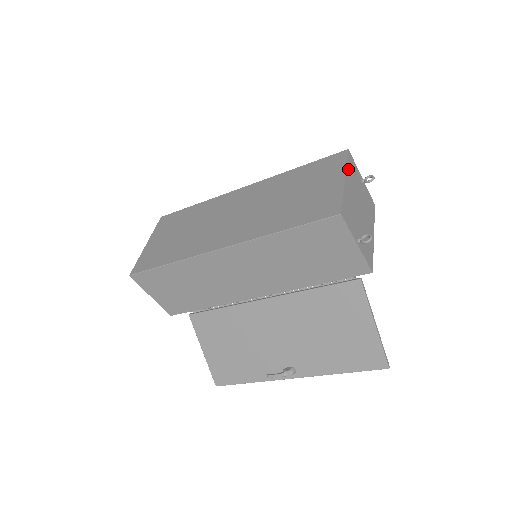
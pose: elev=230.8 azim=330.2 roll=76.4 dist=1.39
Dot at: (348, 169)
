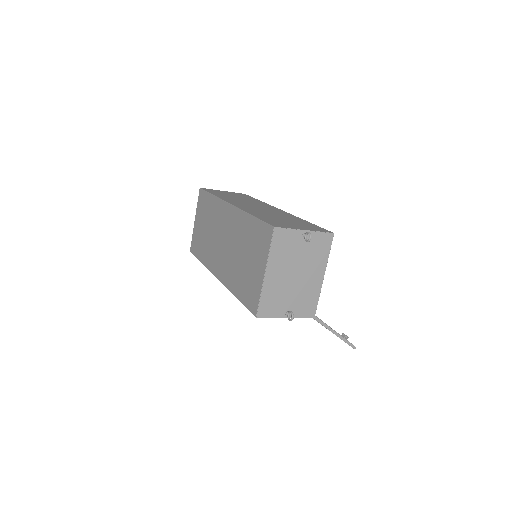
Dot at: (272, 254)
